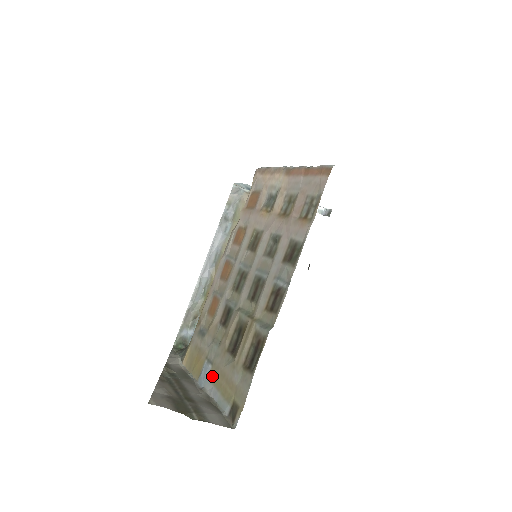
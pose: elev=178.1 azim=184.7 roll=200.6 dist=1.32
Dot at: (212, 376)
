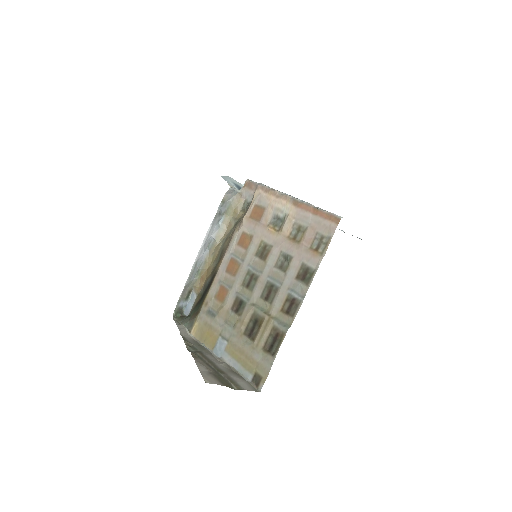
Dot at: (229, 350)
